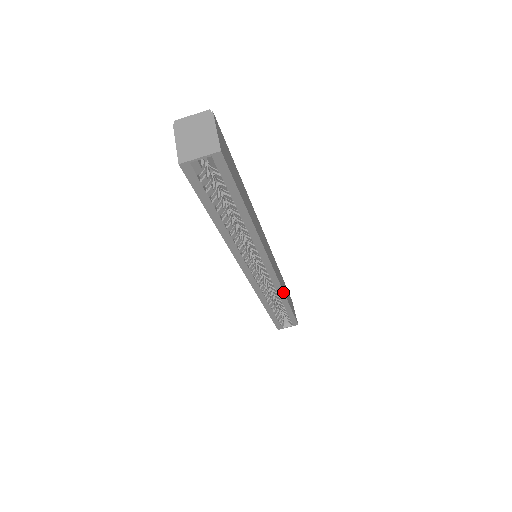
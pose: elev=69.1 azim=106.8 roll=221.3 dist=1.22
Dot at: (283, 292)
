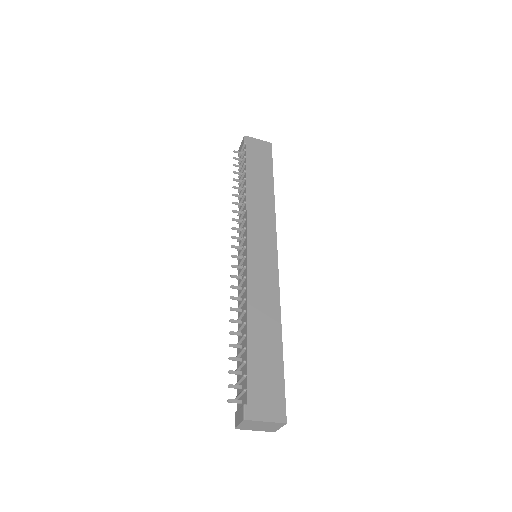
Dot at: occluded
